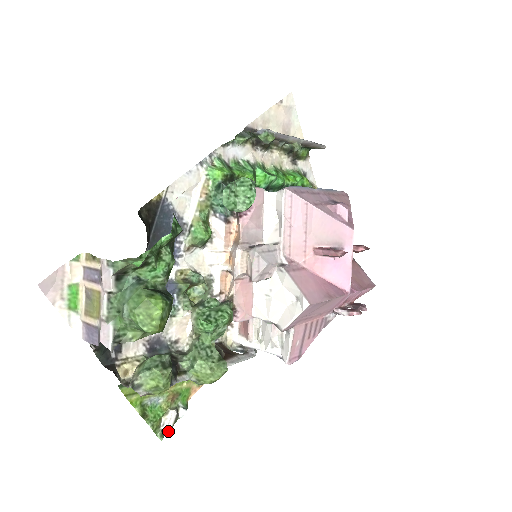
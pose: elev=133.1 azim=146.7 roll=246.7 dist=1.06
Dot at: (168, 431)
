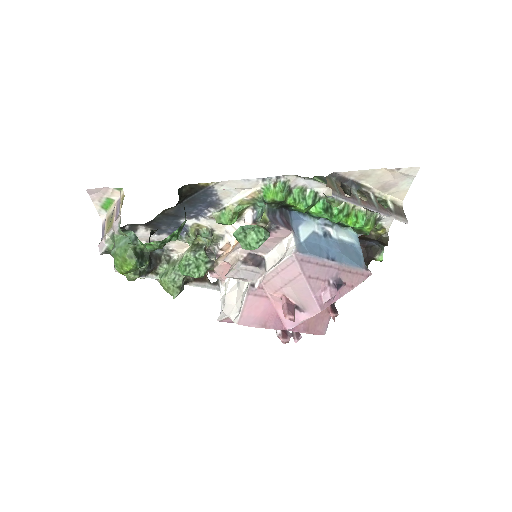
Dot at: (140, 278)
